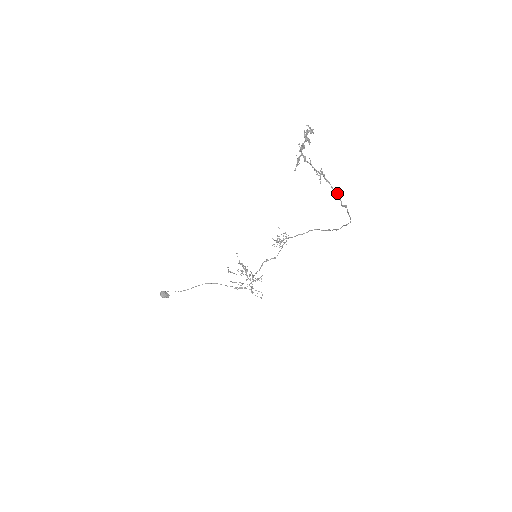
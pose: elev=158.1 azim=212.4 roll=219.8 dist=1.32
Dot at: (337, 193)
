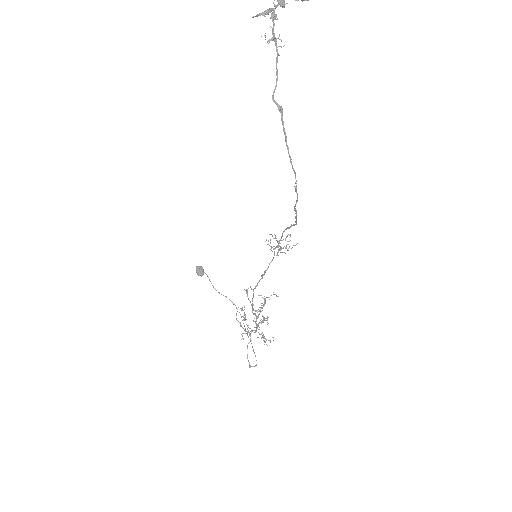
Dot at: (277, 76)
